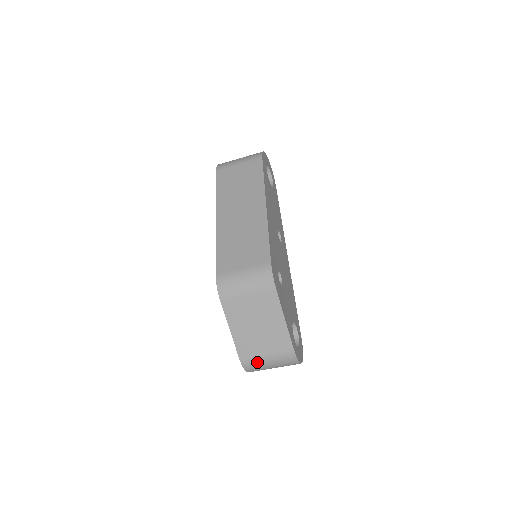
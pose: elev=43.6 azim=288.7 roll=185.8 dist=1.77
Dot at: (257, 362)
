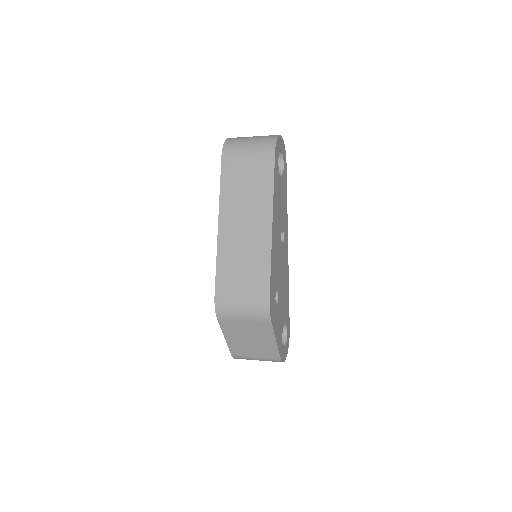
Dot at: (247, 358)
